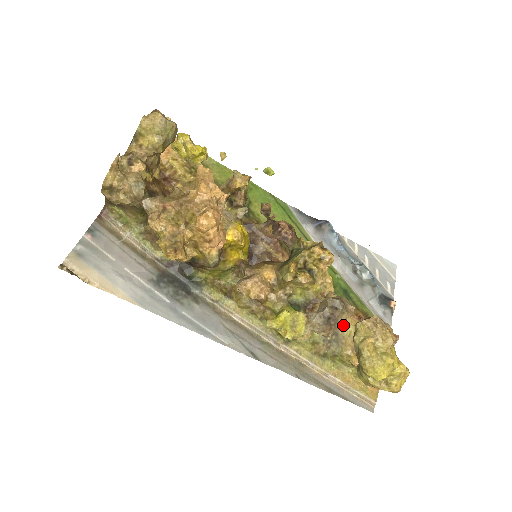
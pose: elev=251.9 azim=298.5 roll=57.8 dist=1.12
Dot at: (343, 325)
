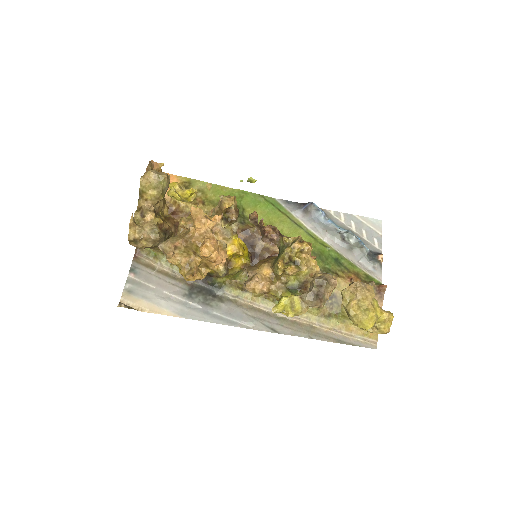
Dot at: (339, 289)
